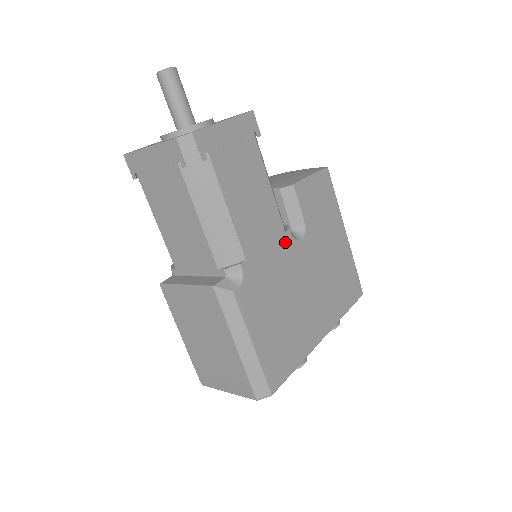
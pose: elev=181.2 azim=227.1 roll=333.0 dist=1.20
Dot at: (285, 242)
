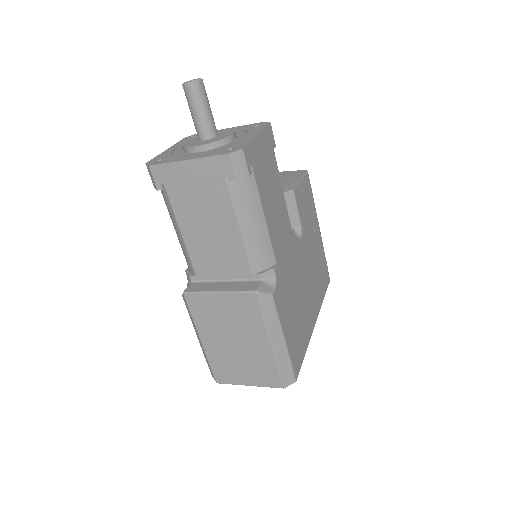
Dot at: (293, 243)
